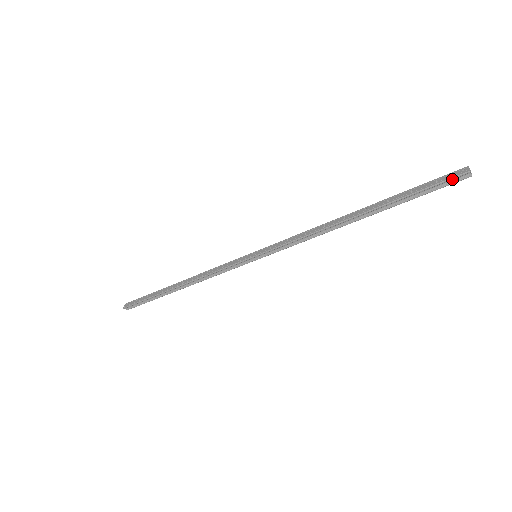
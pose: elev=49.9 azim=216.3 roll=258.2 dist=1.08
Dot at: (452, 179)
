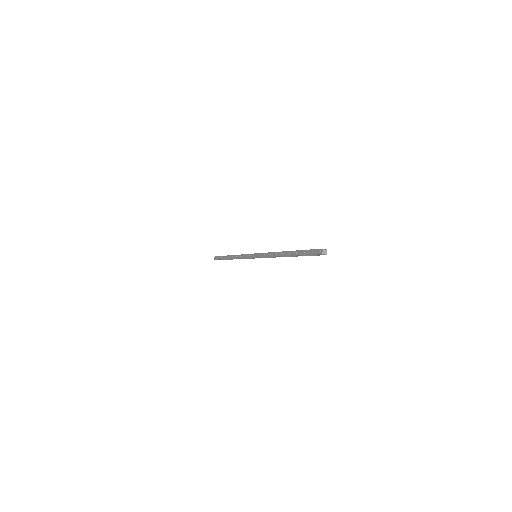
Dot at: (317, 254)
